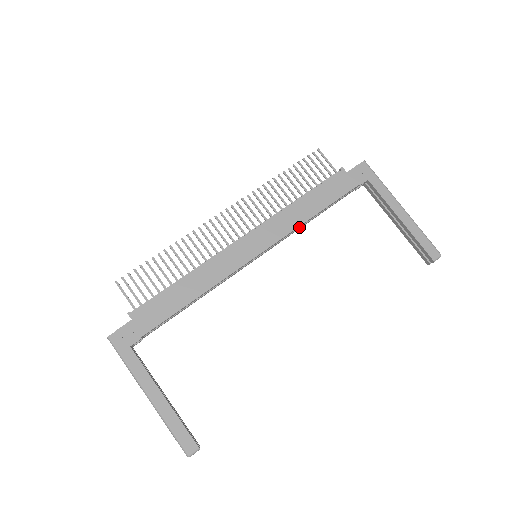
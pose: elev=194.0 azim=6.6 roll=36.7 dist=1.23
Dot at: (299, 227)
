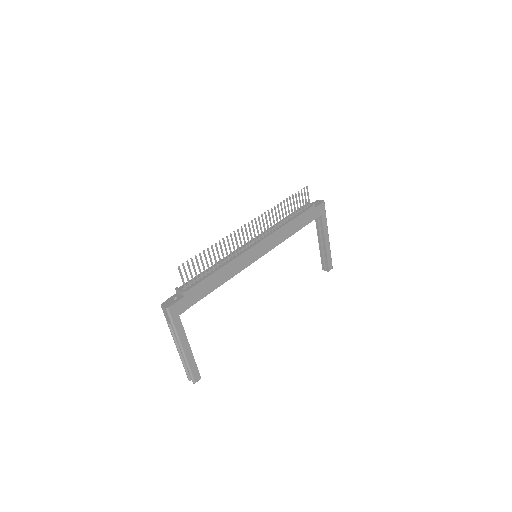
Dot at: occluded
